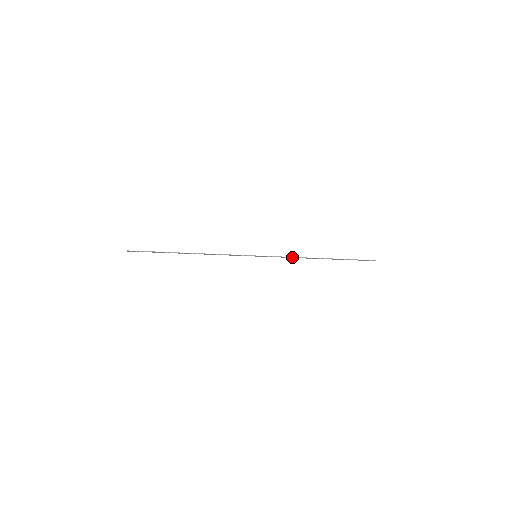
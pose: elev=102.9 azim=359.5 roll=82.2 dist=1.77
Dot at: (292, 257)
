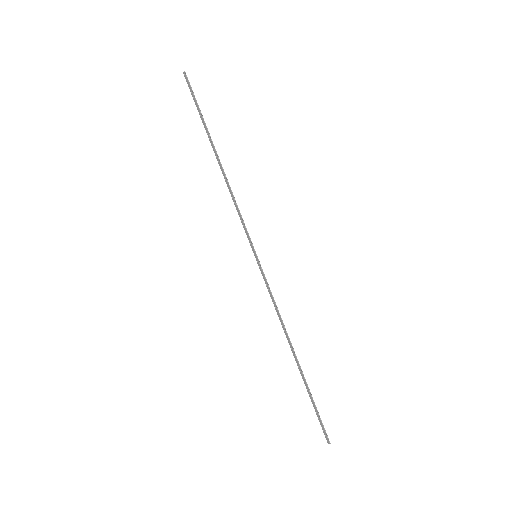
Dot at: (278, 310)
